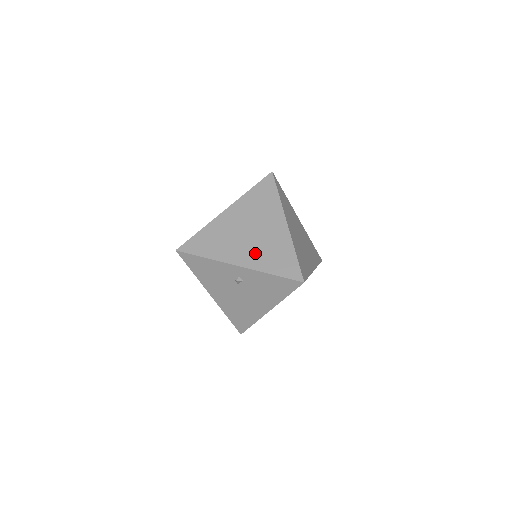
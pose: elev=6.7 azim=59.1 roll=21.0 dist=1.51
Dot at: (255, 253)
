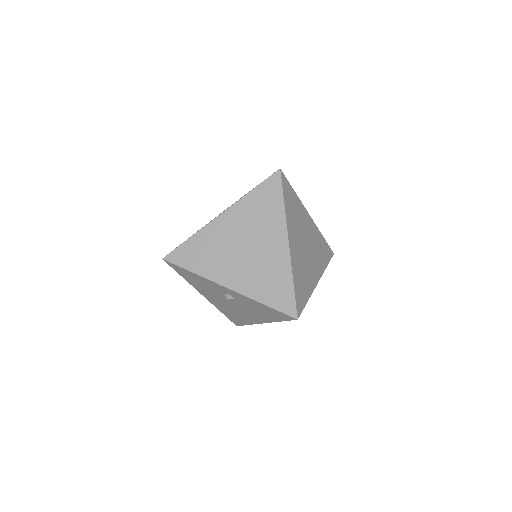
Dot at: (248, 275)
